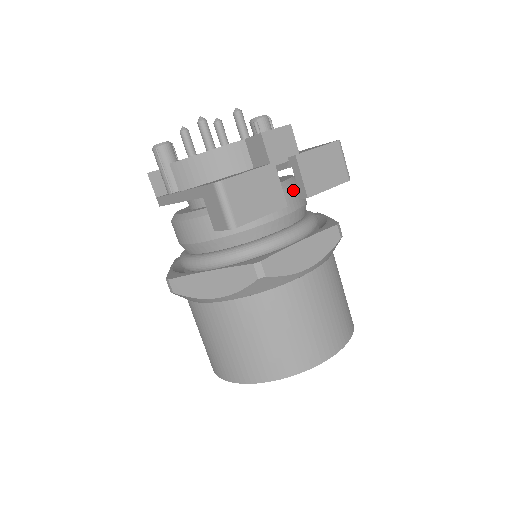
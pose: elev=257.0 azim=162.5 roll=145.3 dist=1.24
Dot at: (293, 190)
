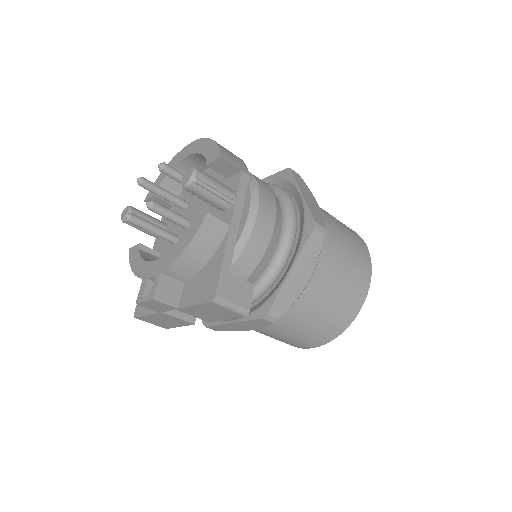
Dot at: occluded
